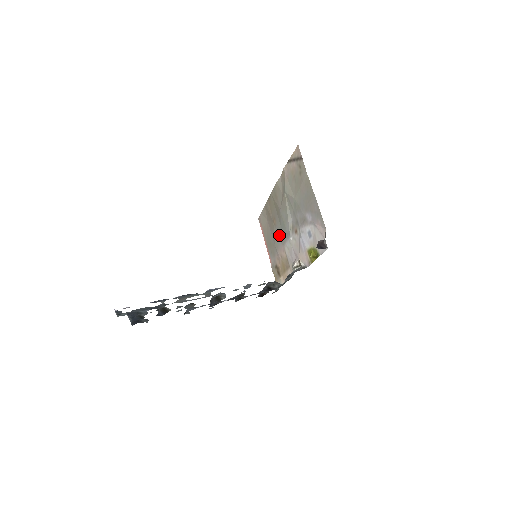
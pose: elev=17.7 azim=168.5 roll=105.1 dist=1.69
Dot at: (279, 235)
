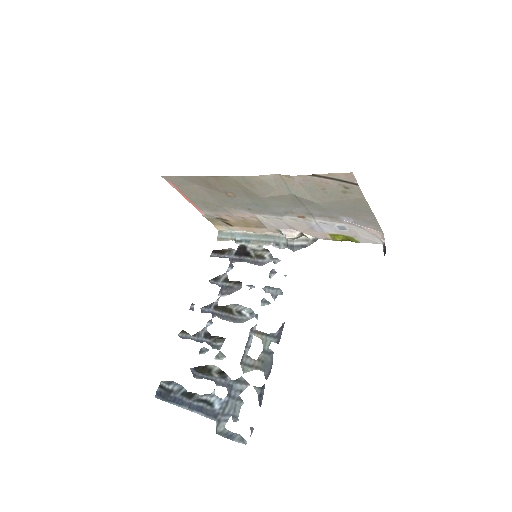
Dot at: (242, 205)
